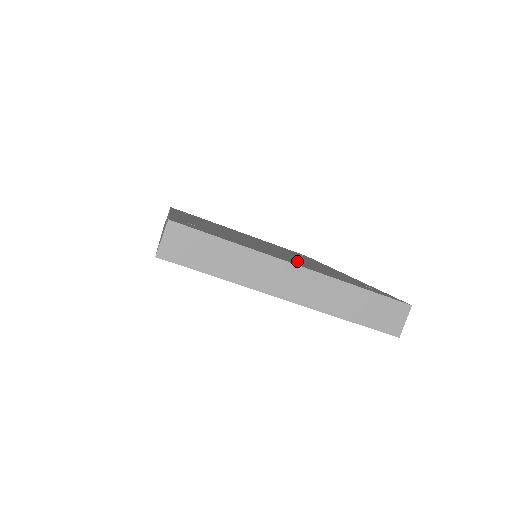
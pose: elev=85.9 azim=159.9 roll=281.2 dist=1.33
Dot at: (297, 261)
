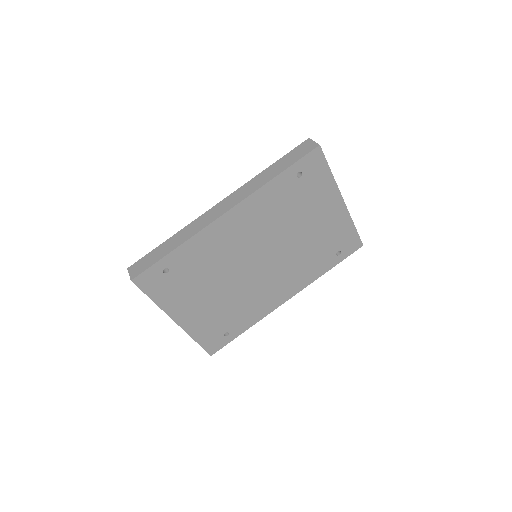
Dot at: occluded
